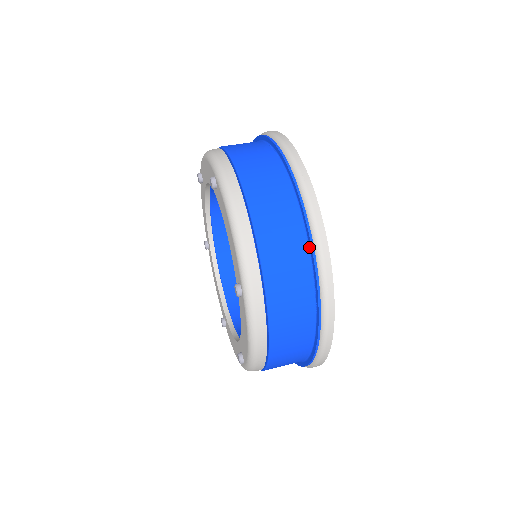
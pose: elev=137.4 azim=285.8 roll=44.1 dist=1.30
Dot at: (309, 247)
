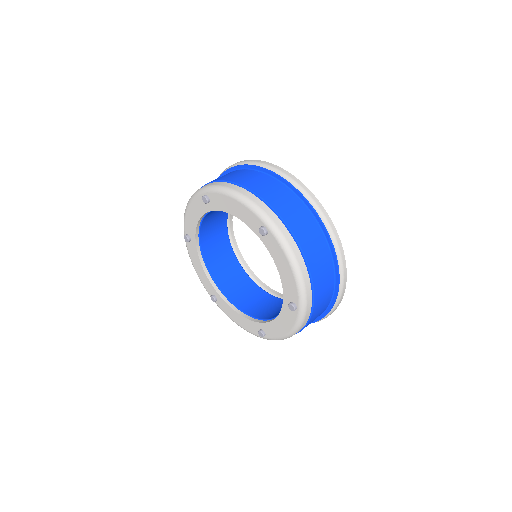
Dot at: (287, 186)
